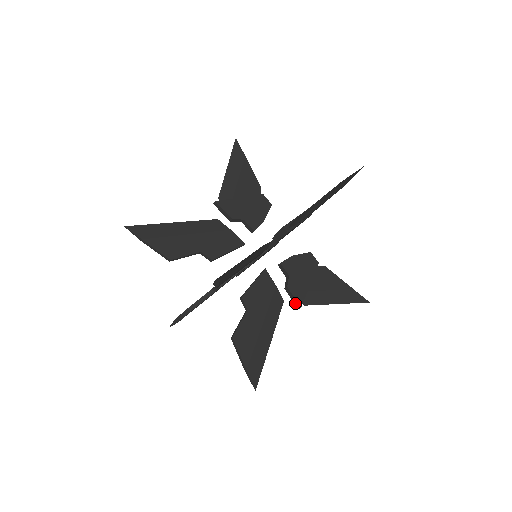
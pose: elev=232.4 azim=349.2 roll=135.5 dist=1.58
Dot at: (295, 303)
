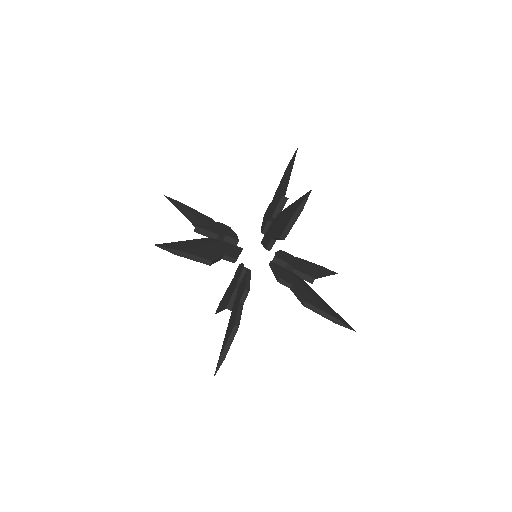
Dot at: (307, 280)
